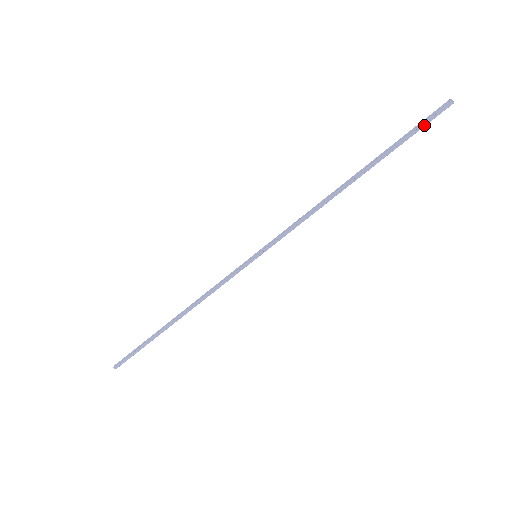
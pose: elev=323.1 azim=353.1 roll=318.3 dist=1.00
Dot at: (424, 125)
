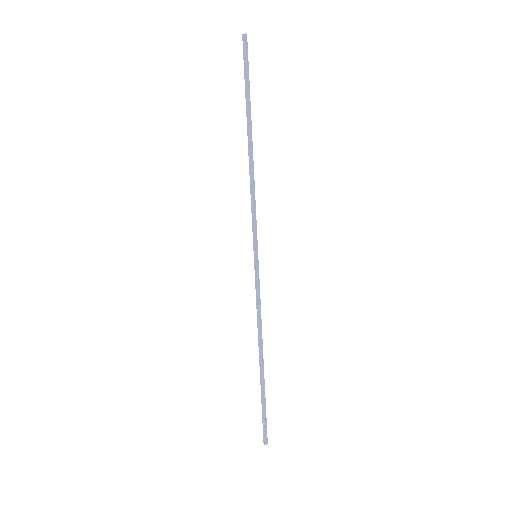
Dot at: (248, 65)
